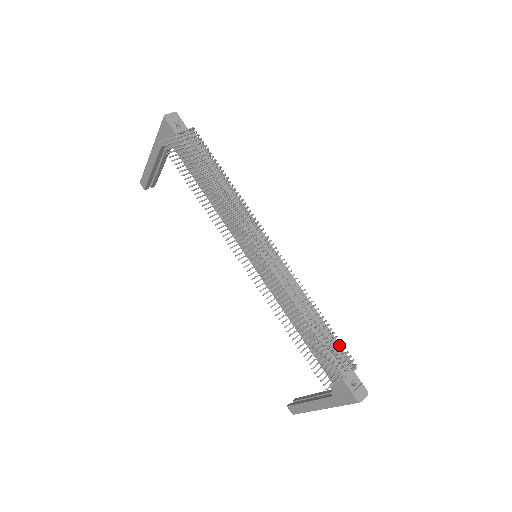
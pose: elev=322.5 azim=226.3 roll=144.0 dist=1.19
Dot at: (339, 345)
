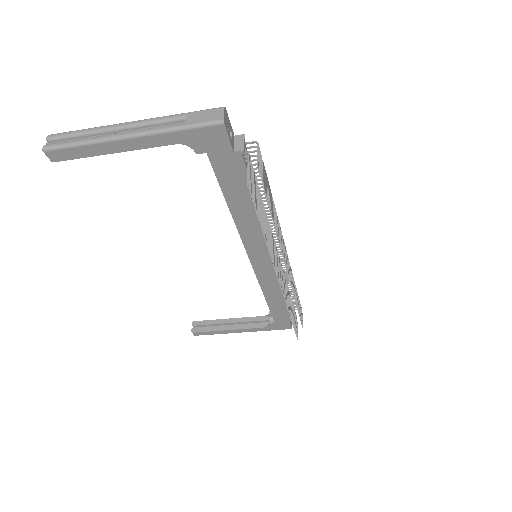
Dot at: occluded
